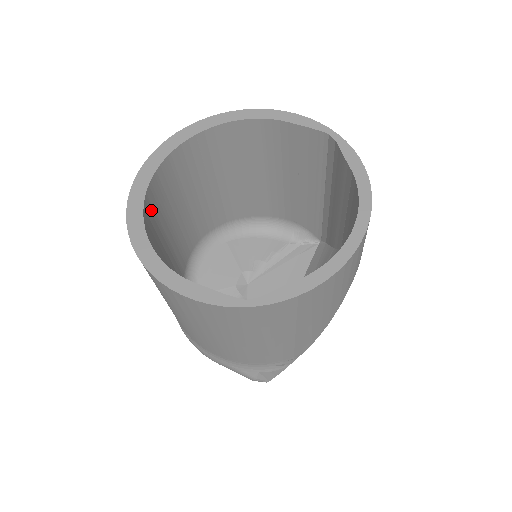
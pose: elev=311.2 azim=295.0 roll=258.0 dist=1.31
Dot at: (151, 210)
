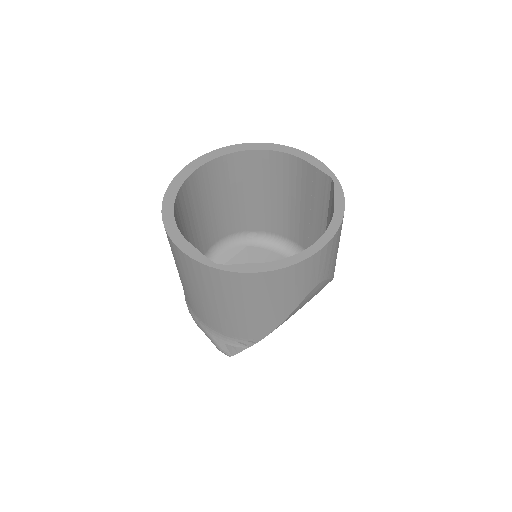
Dot at: (188, 192)
